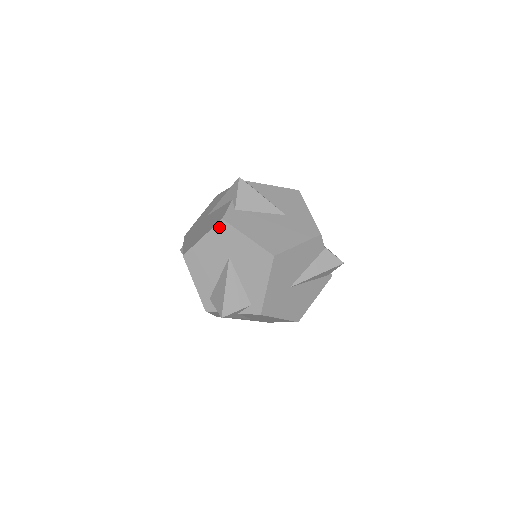
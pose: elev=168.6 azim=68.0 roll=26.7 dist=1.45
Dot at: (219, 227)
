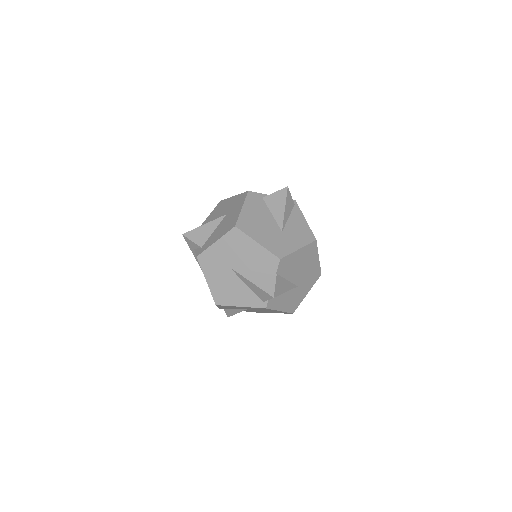
Dot at: (243, 194)
